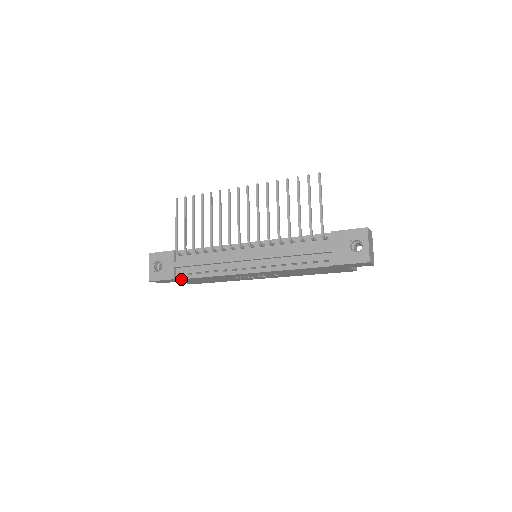
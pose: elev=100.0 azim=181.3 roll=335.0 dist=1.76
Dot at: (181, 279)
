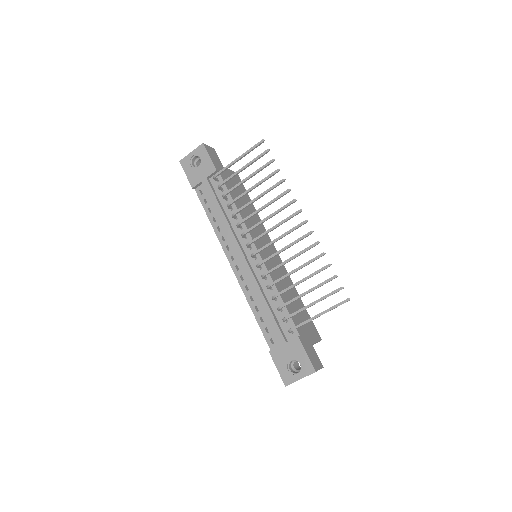
Dot at: (198, 194)
